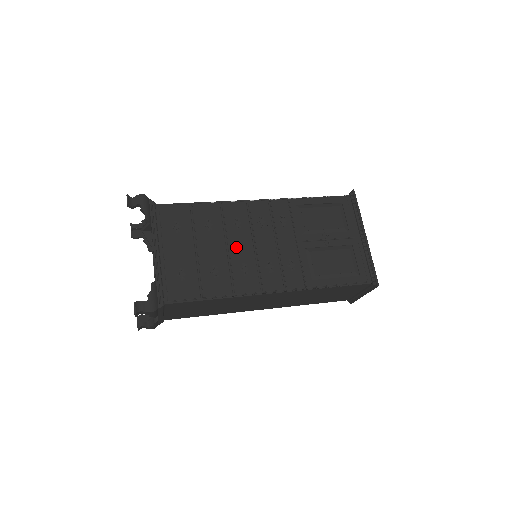
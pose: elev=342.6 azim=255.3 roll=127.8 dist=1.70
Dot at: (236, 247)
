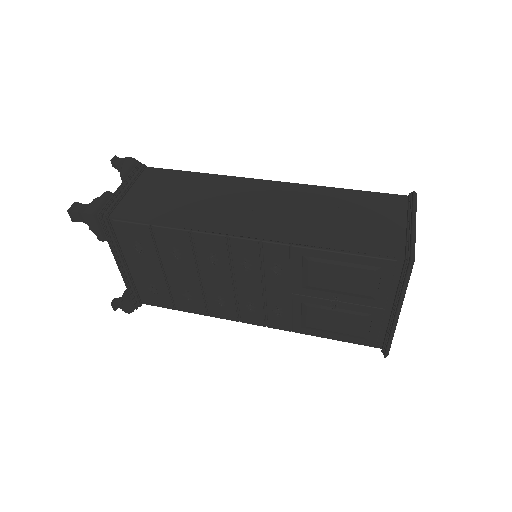
Dot at: (211, 281)
